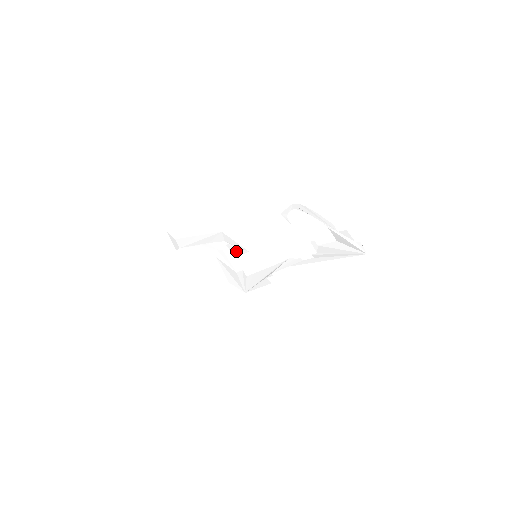
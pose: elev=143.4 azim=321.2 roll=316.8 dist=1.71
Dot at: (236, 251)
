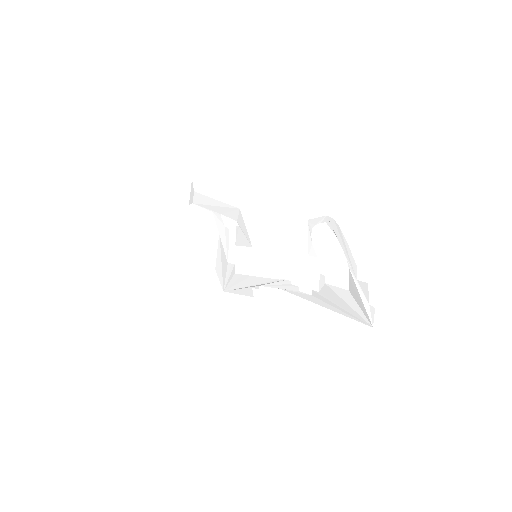
Dot at: (241, 239)
